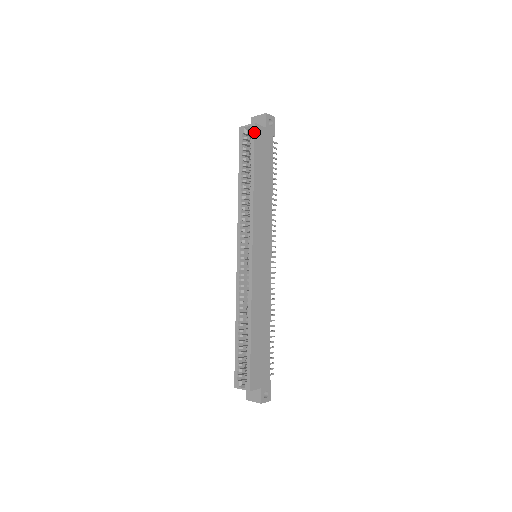
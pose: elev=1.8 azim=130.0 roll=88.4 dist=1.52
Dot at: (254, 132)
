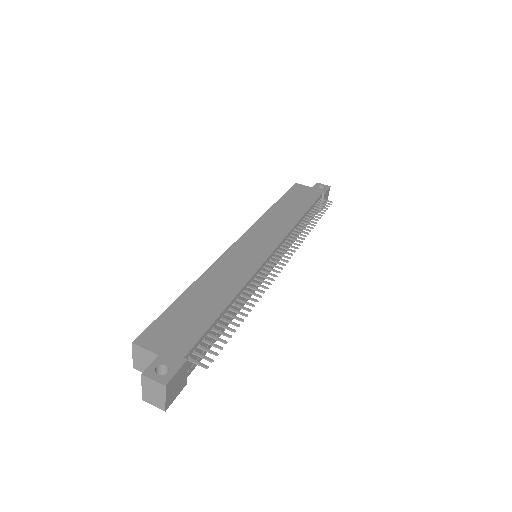
Dot at: (292, 186)
